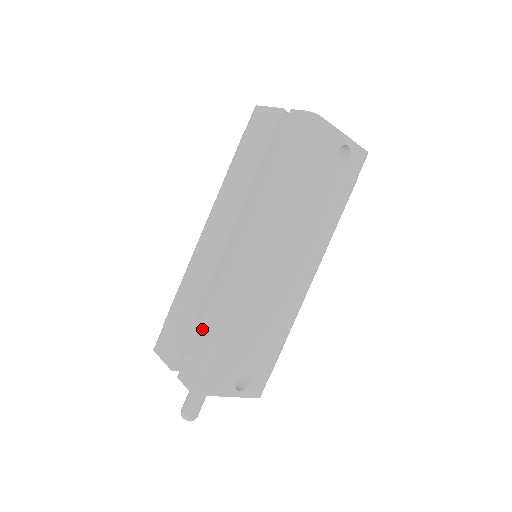
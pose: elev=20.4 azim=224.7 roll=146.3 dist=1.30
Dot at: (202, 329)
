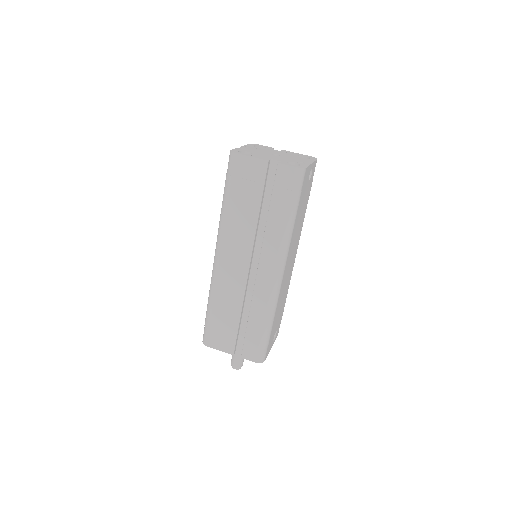
Dot at: (252, 327)
